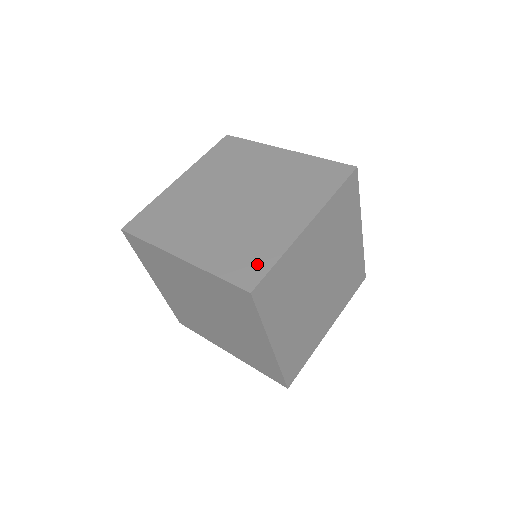
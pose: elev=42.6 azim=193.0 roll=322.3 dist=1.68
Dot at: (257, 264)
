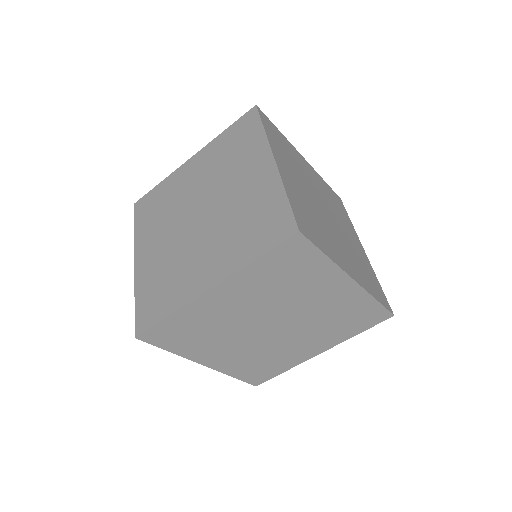
Dot at: (276, 216)
